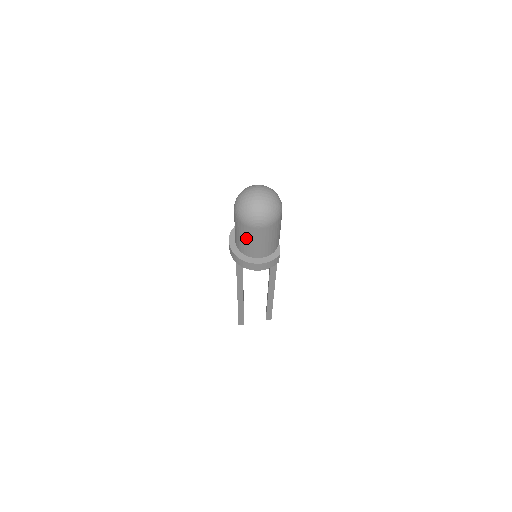
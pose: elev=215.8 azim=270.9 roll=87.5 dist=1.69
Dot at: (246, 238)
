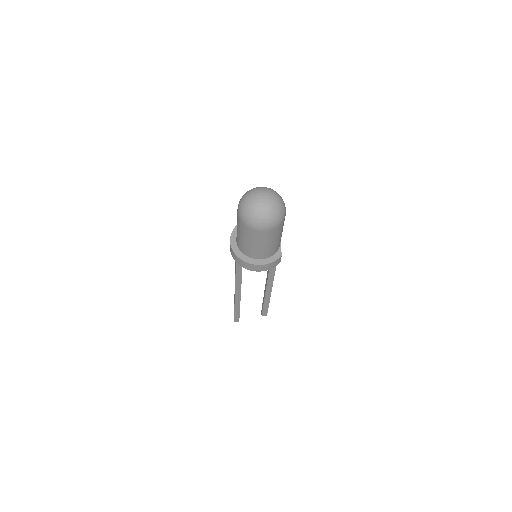
Dot at: (250, 240)
